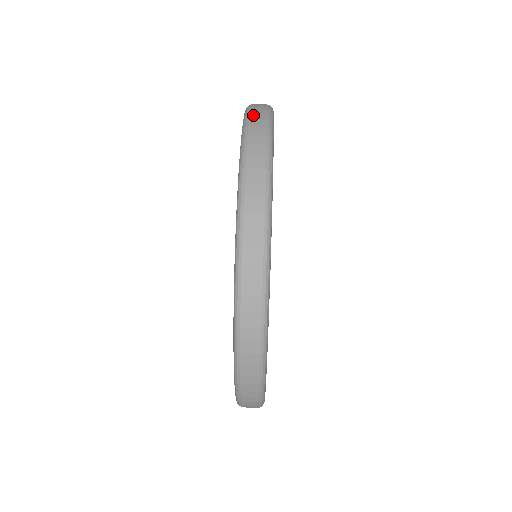
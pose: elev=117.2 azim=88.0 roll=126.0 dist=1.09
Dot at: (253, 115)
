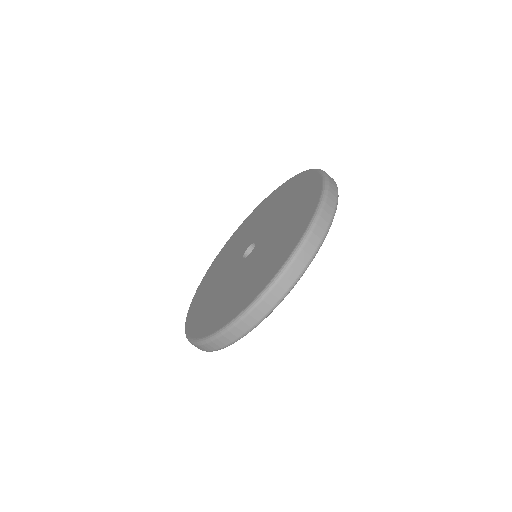
Dot at: (331, 184)
